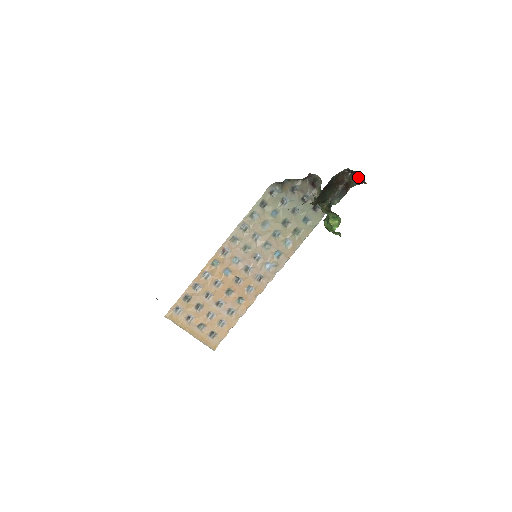
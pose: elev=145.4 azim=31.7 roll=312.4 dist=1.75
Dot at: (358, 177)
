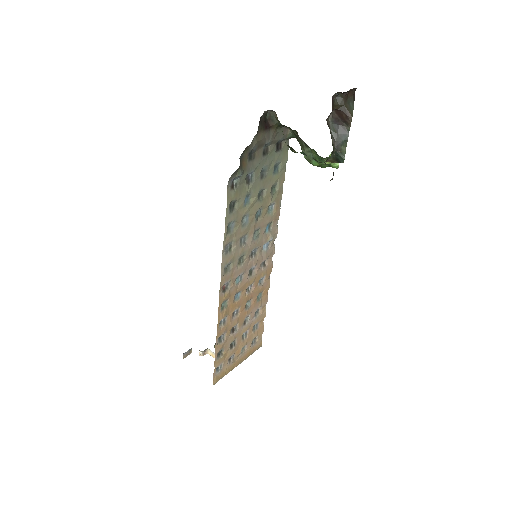
Dot at: (349, 92)
